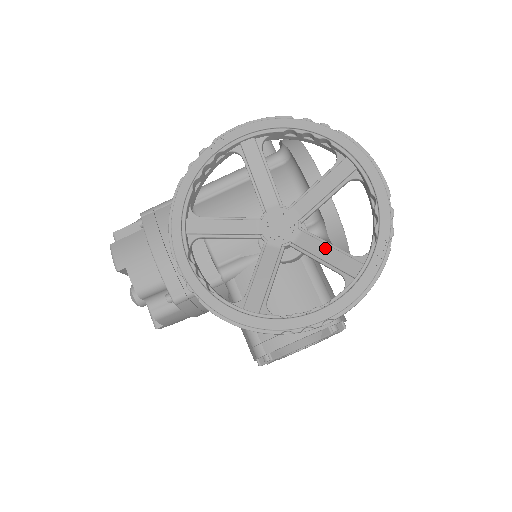
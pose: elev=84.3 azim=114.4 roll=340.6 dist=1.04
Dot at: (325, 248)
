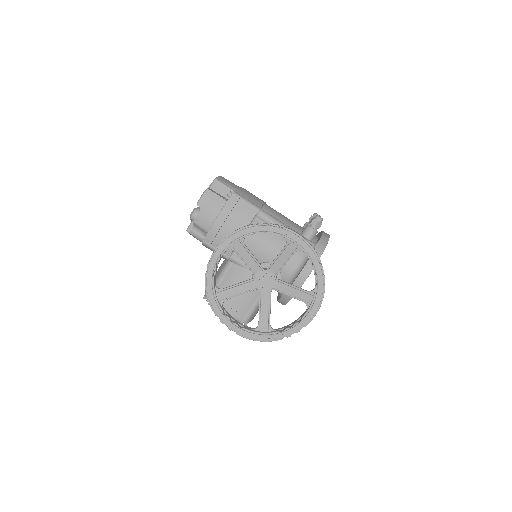
Dot at: (266, 310)
